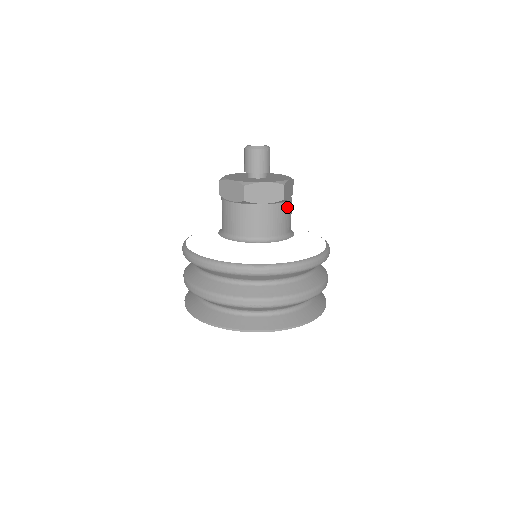
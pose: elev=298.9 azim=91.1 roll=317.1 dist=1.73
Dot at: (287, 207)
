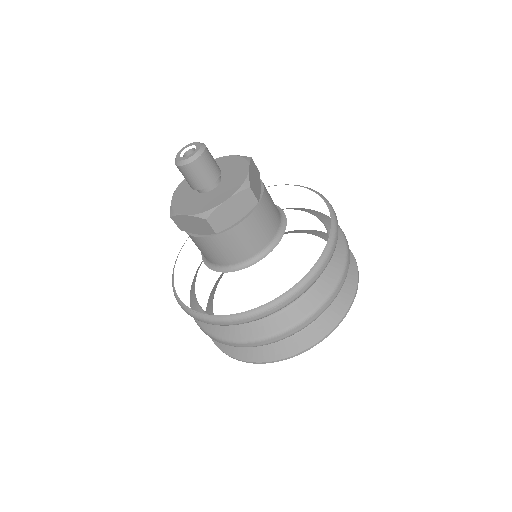
Dot at: (265, 202)
